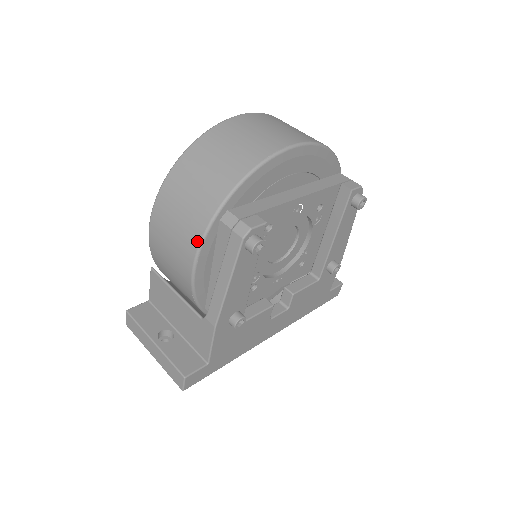
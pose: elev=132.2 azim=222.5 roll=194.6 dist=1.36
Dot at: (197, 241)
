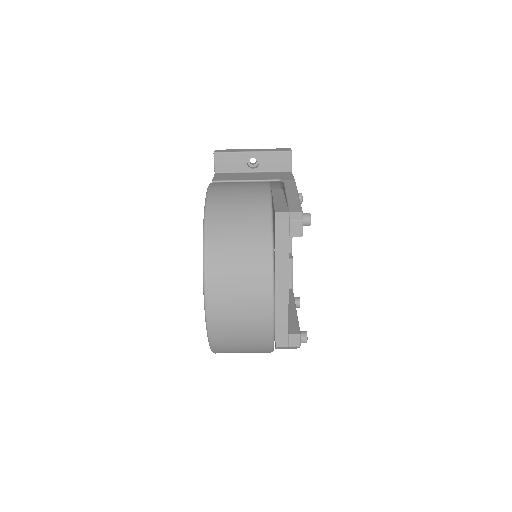
Dot at: occluded
